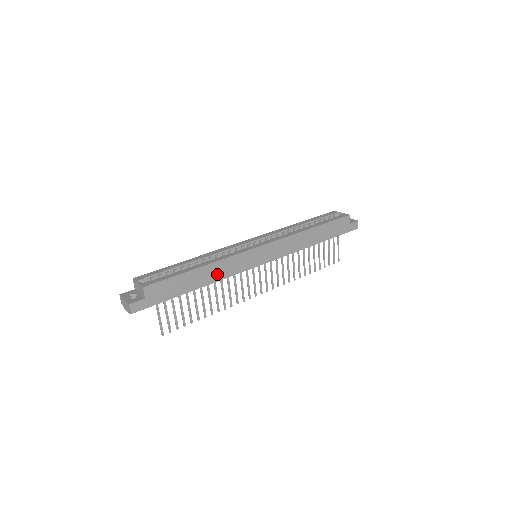
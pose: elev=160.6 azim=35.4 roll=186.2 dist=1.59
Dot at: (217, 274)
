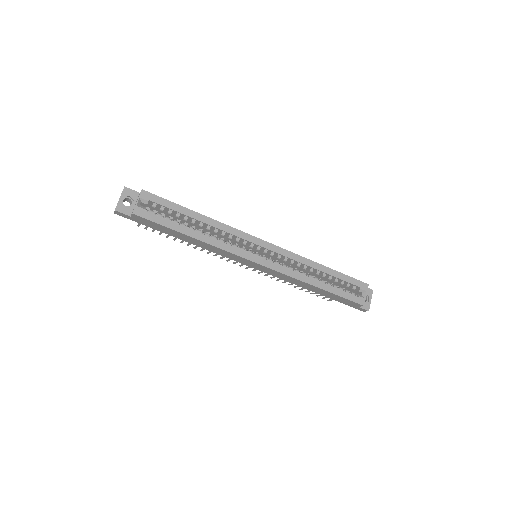
Dot at: (204, 246)
